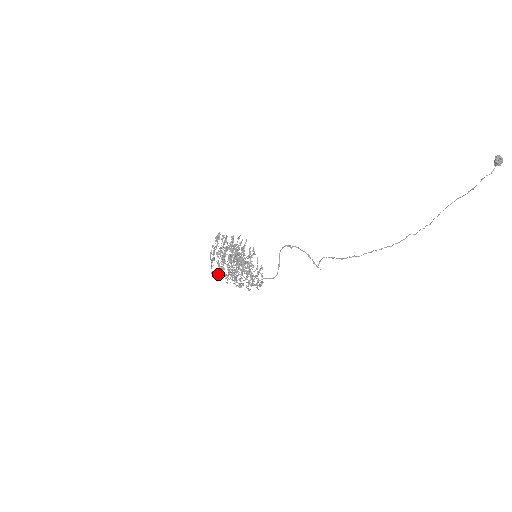
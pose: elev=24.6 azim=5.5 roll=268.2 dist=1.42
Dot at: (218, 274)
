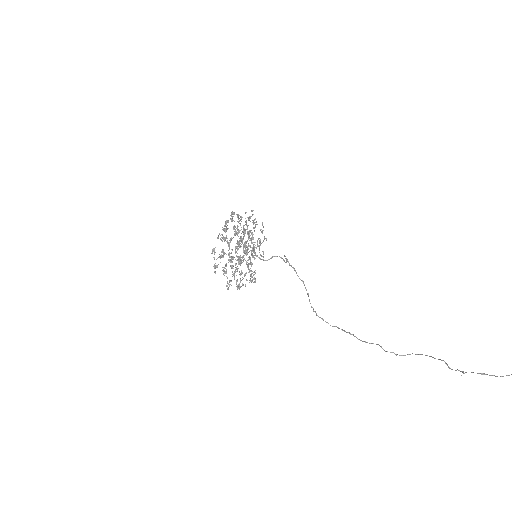
Dot at: (214, 267)
